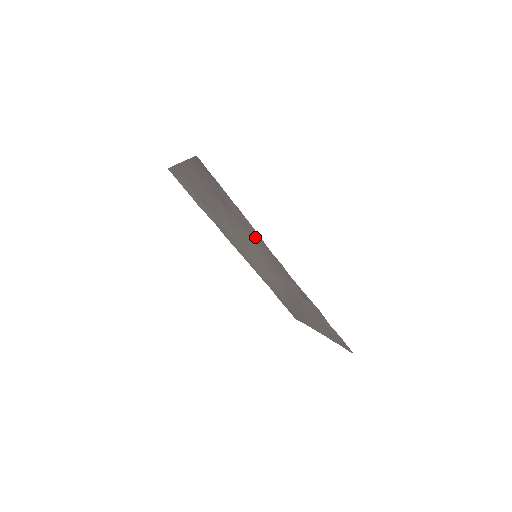
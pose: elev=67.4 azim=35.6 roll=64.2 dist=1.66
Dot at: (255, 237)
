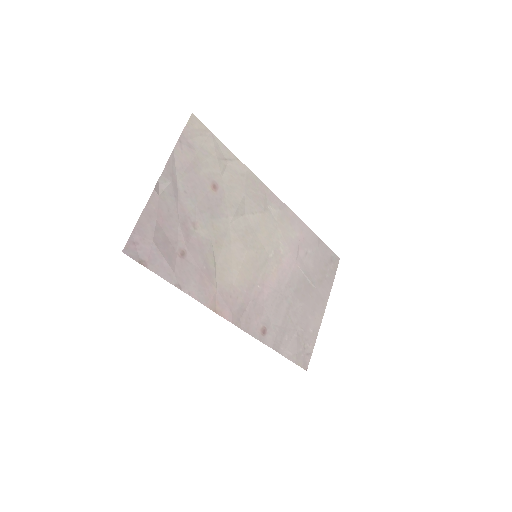
Dot at: (213, 290)
